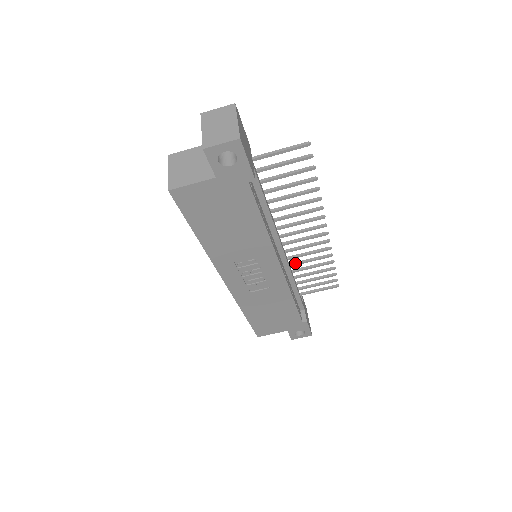
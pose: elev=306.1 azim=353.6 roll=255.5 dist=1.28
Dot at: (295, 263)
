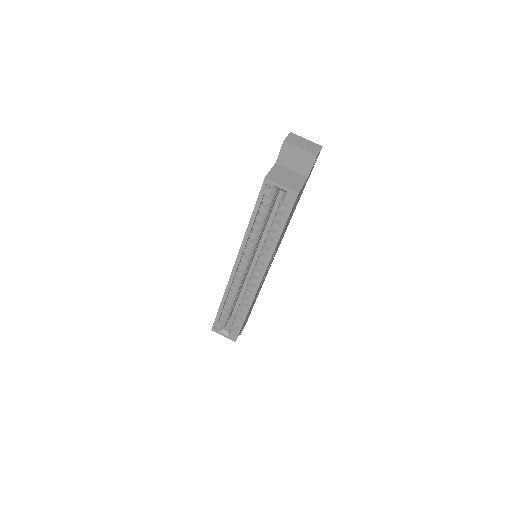
Dot at: occluded
